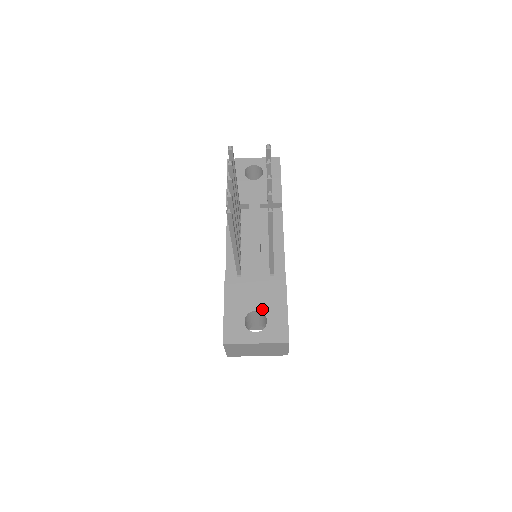
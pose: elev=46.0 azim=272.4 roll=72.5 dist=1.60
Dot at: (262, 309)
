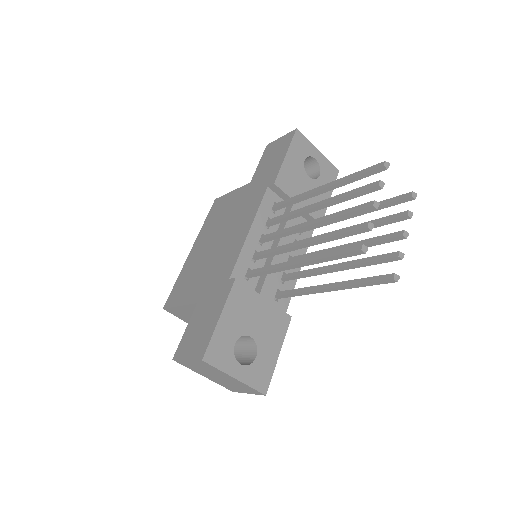
Dot at: (258, 339)
